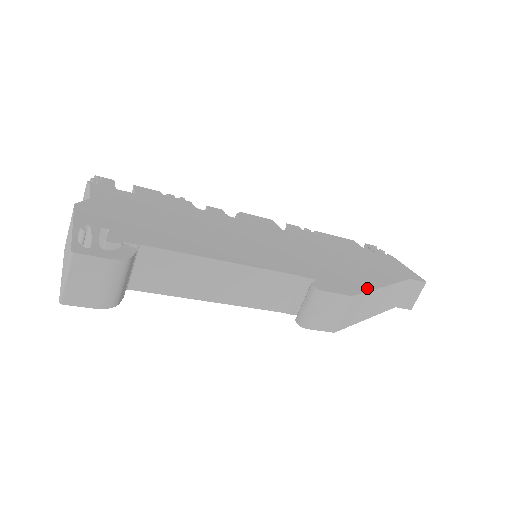
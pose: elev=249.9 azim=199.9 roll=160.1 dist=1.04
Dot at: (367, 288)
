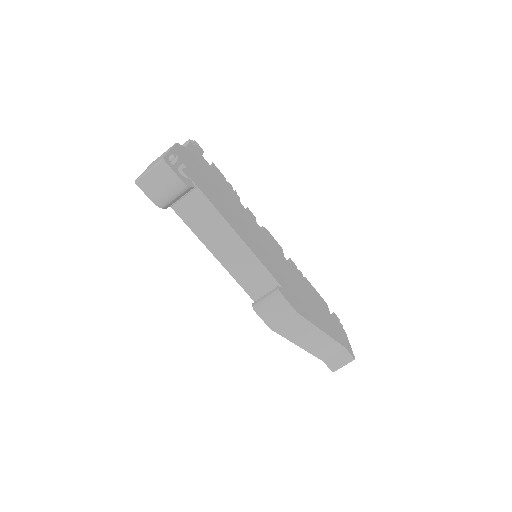
Dot at: (311, 320)
